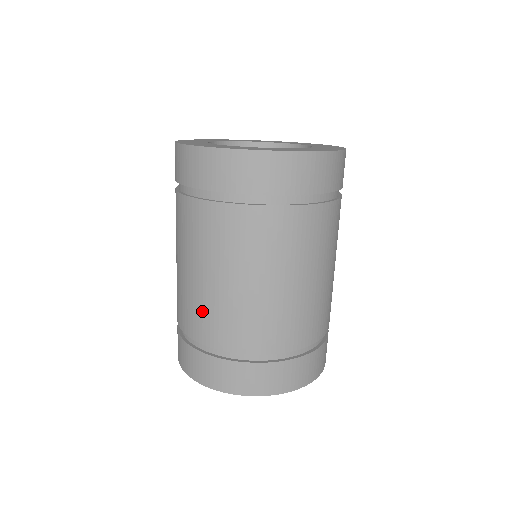
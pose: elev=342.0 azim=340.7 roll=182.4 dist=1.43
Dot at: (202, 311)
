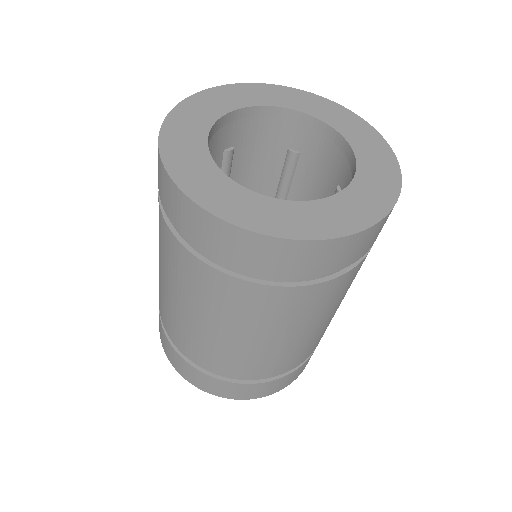
Dot at: (273, 361)
